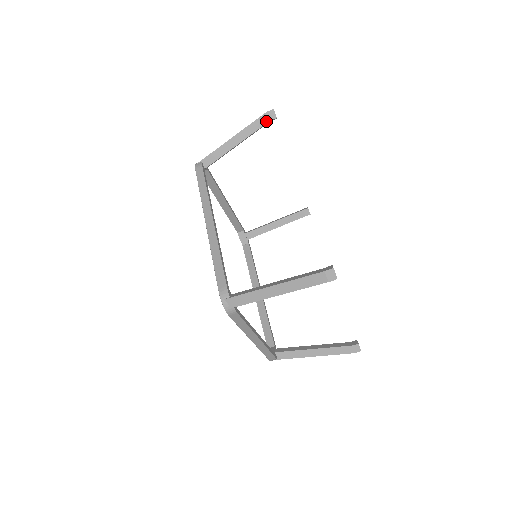
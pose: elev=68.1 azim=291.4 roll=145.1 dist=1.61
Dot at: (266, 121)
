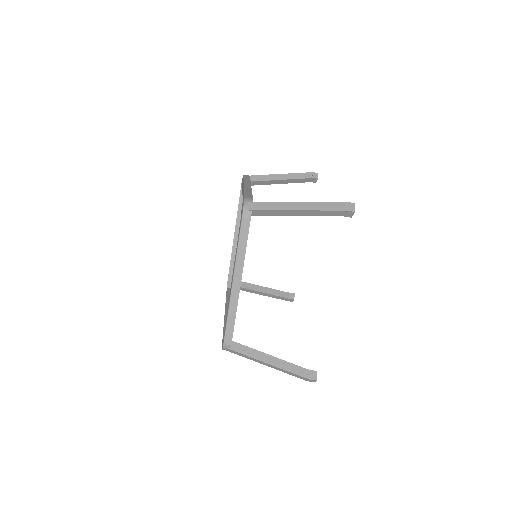
Dot at: (309, 177)
